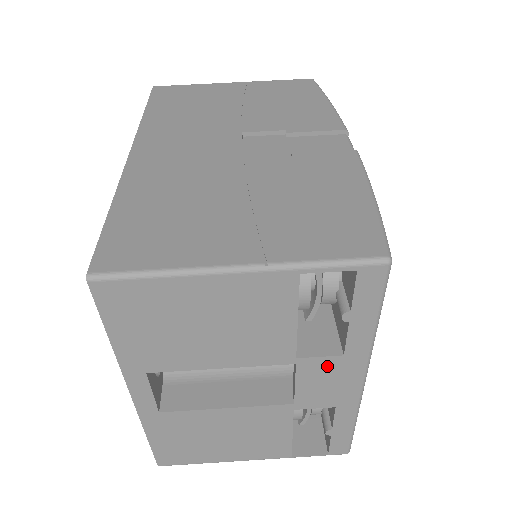
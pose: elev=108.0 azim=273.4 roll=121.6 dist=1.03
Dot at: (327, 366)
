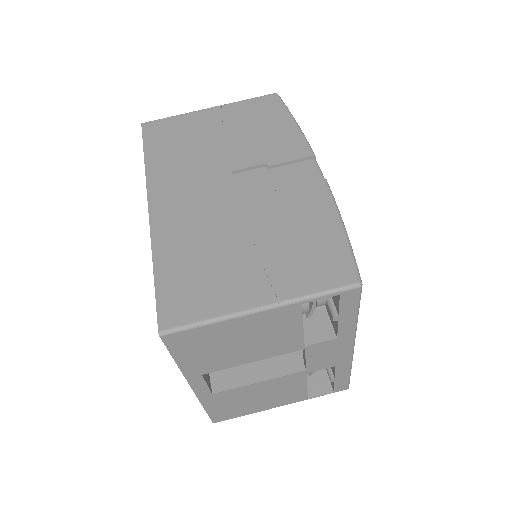
Dot at: (326, 346)
